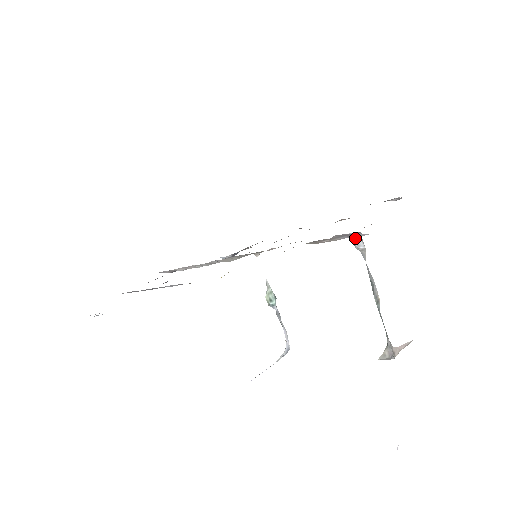
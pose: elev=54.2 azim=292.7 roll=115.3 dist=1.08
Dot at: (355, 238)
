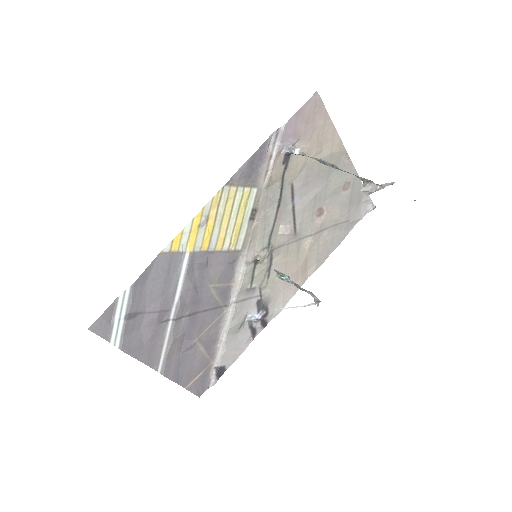
Dot at: (289, 149)
